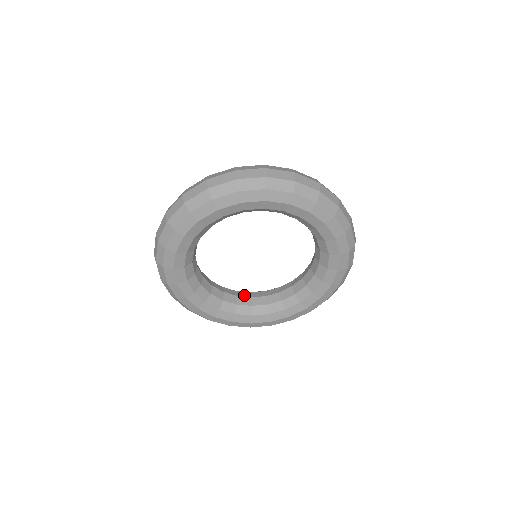
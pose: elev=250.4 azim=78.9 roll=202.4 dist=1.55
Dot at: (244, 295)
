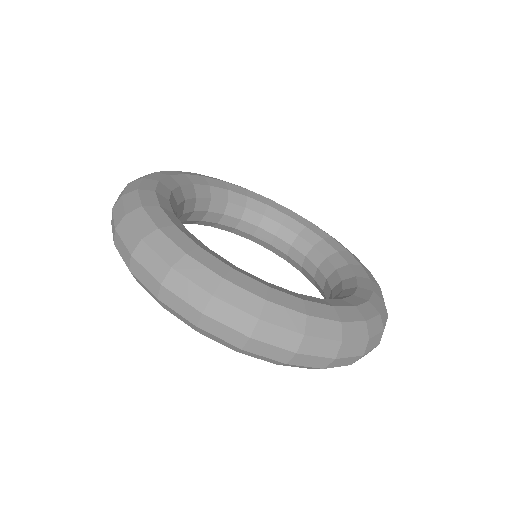
Dot at: (217, 210)
